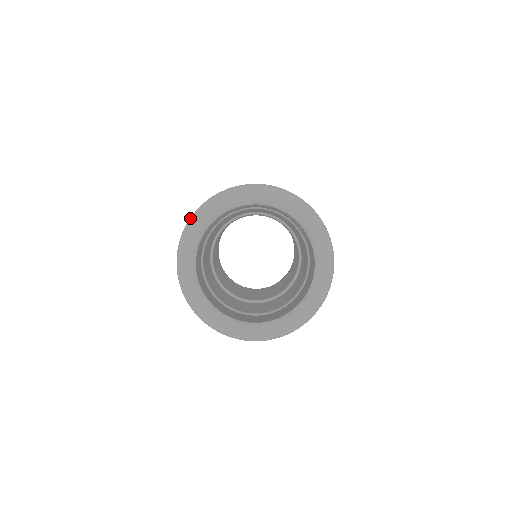
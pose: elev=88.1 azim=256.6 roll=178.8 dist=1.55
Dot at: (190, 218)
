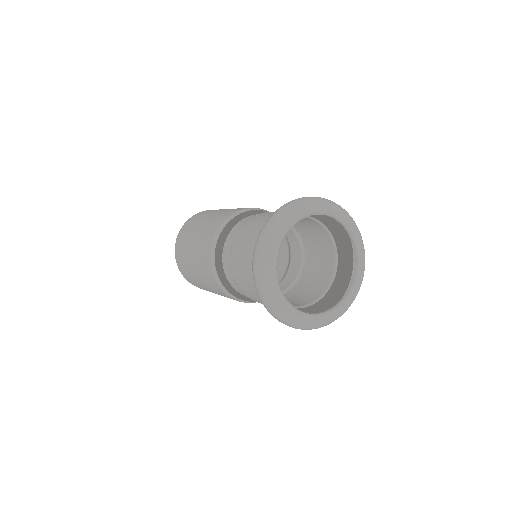
Dot at: (258, 280)
